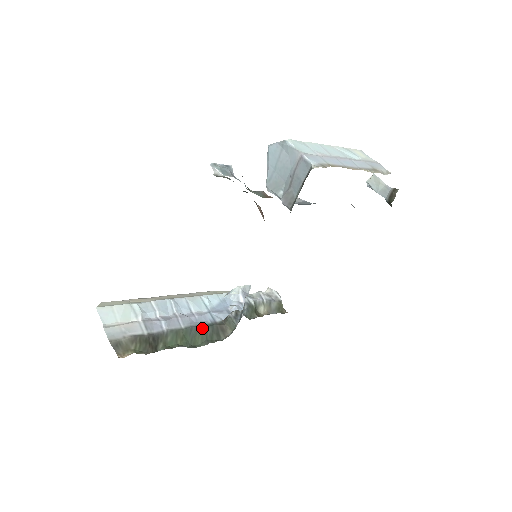
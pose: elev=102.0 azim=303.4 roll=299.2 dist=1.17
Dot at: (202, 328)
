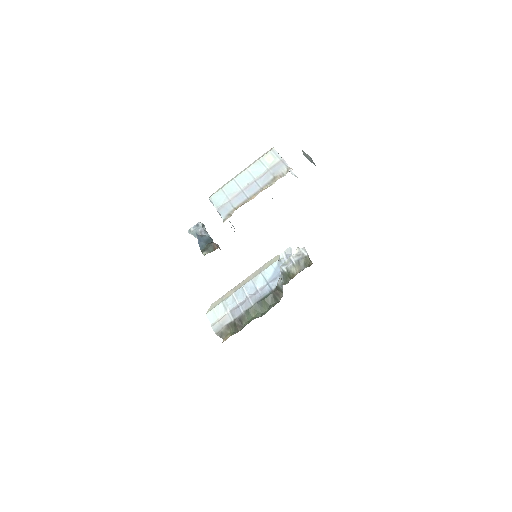
Dot at: (264, 300)
